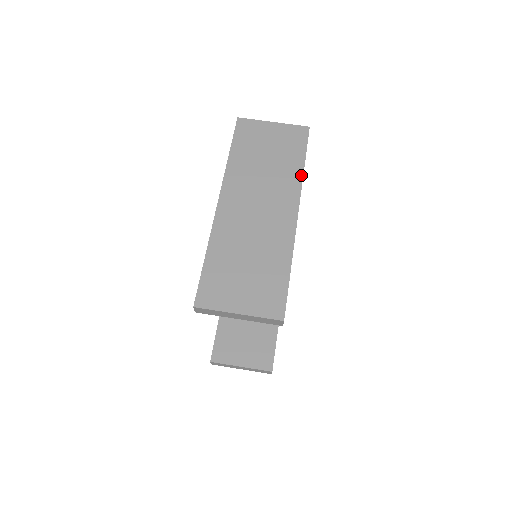
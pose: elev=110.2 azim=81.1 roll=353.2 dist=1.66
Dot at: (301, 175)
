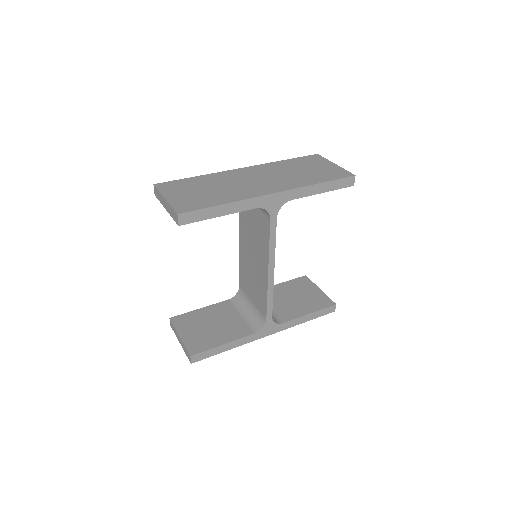
Dot at: (308, 184)
